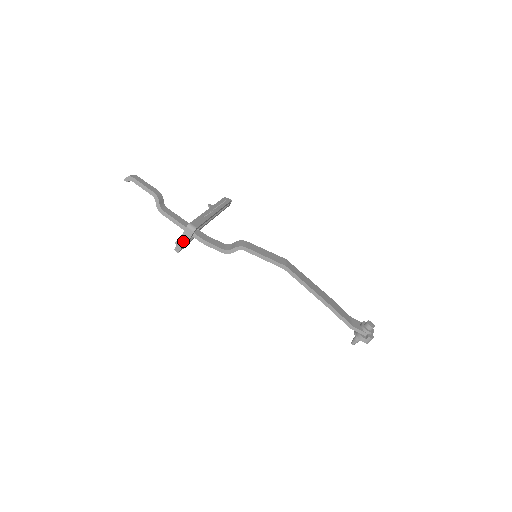
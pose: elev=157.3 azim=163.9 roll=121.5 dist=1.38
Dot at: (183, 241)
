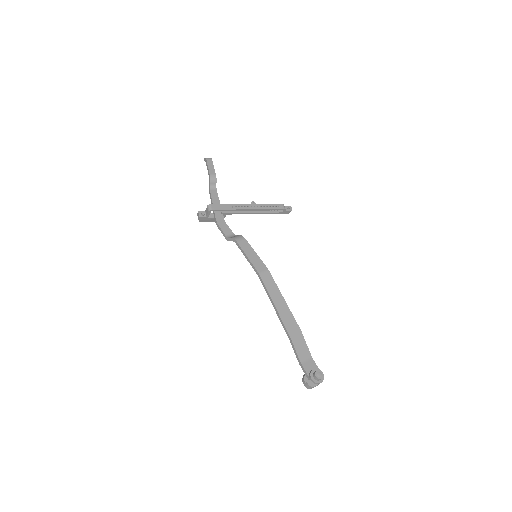
Dot at: (201, 215)
